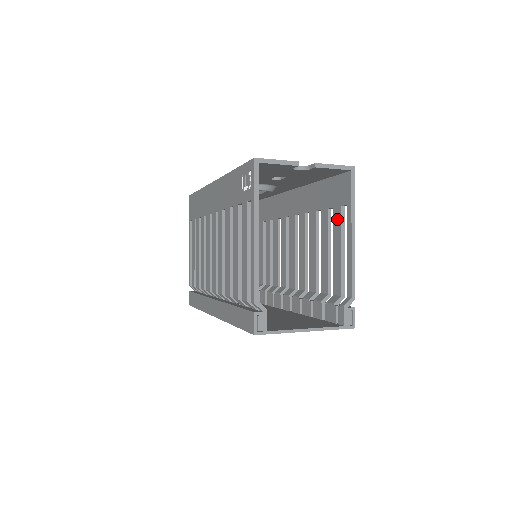
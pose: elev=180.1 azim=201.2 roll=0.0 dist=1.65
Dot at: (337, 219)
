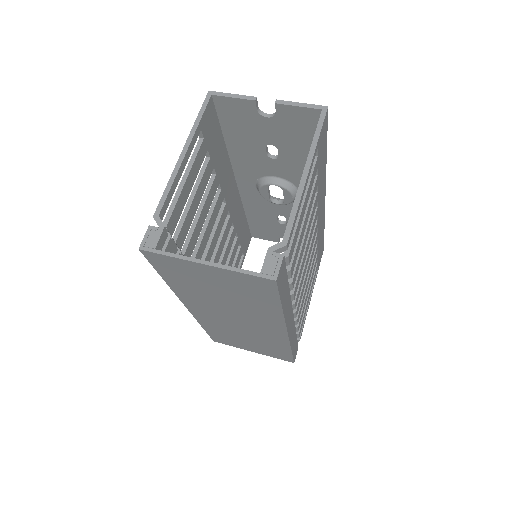
Dot at: occluded
